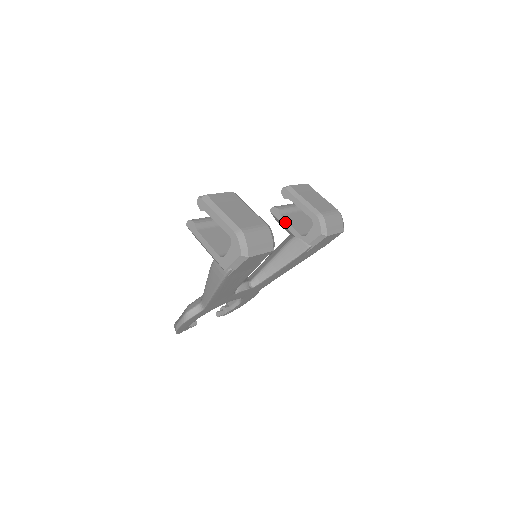
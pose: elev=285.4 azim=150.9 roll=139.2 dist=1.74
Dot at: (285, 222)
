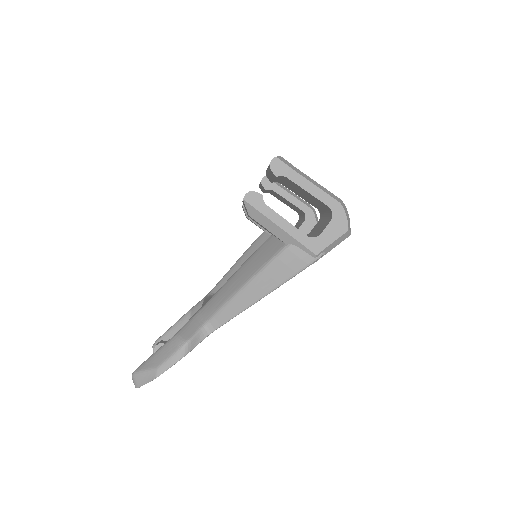
Dot at: occluded
